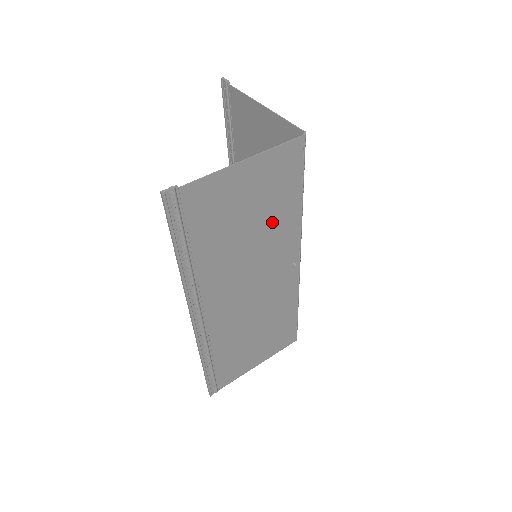
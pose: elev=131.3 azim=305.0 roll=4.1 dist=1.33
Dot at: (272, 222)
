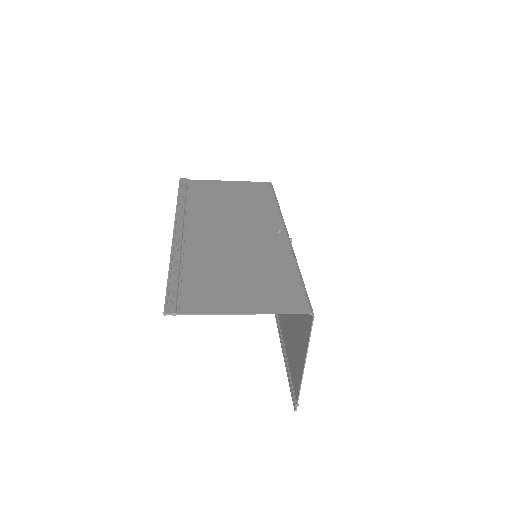
Dot at: (251, 205)
